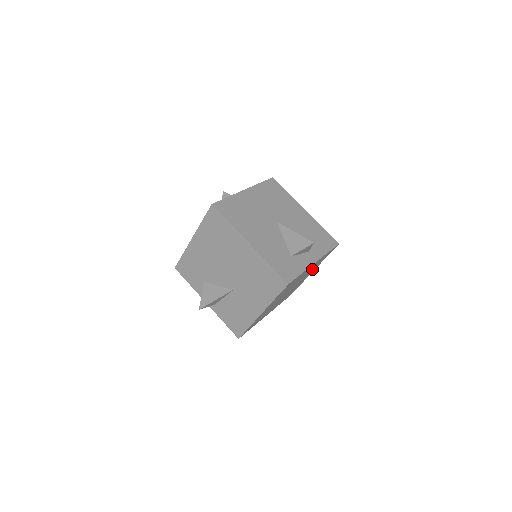
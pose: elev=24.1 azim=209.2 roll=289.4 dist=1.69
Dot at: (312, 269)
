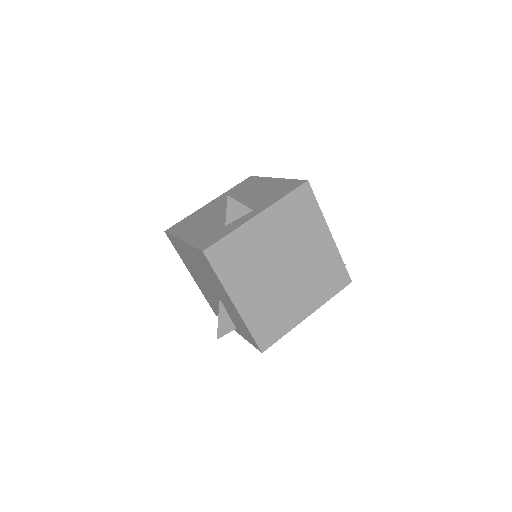
Dot at: (300, 229)
